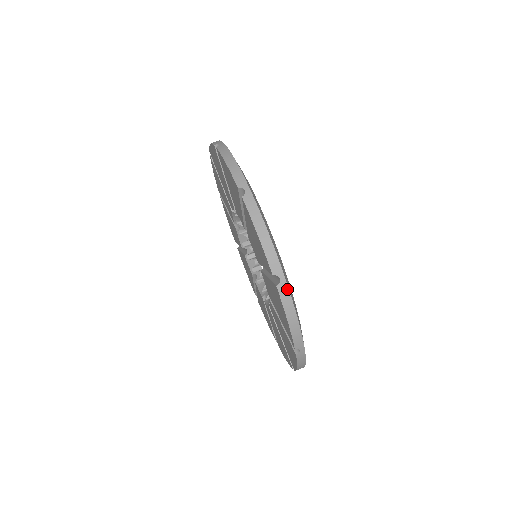
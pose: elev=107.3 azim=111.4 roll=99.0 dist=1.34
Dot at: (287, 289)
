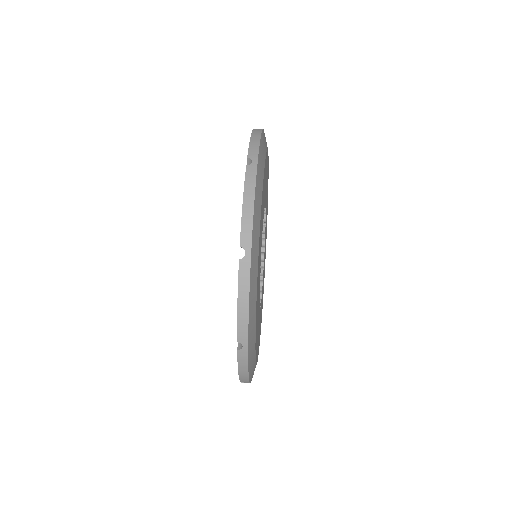
Dot at: (261, 130)
